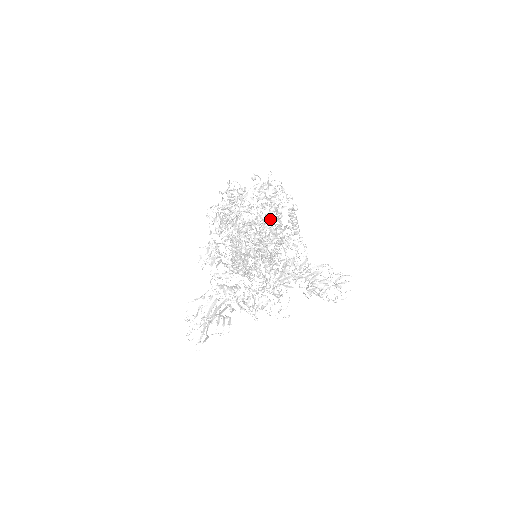
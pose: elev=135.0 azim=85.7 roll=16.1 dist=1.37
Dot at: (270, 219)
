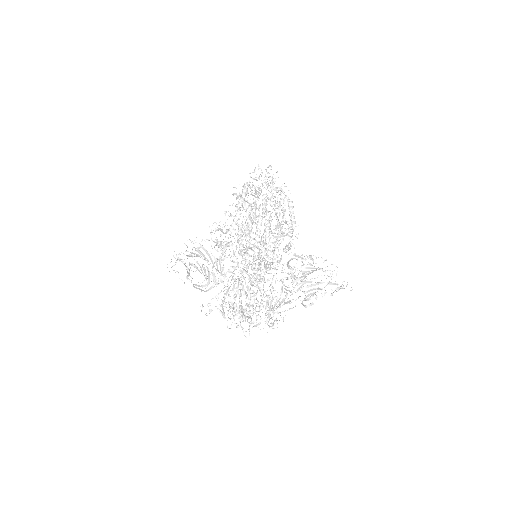
Dot at: occluded
